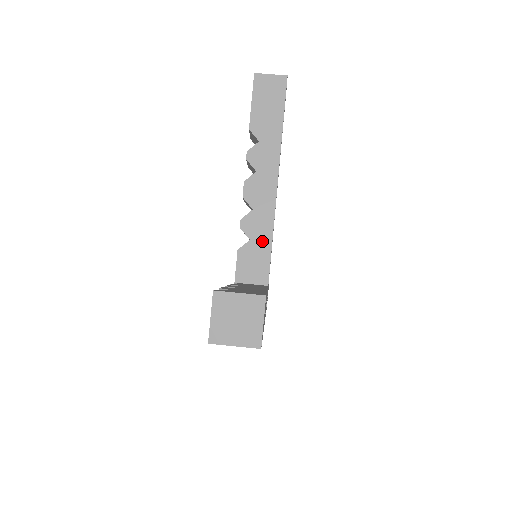
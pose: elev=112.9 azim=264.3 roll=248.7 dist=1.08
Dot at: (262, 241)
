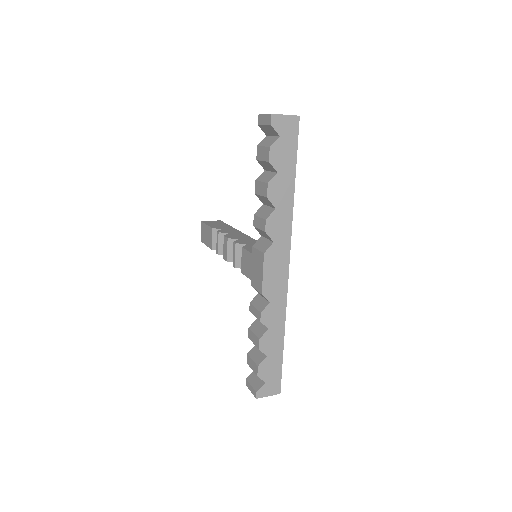
Dot at: occluded
